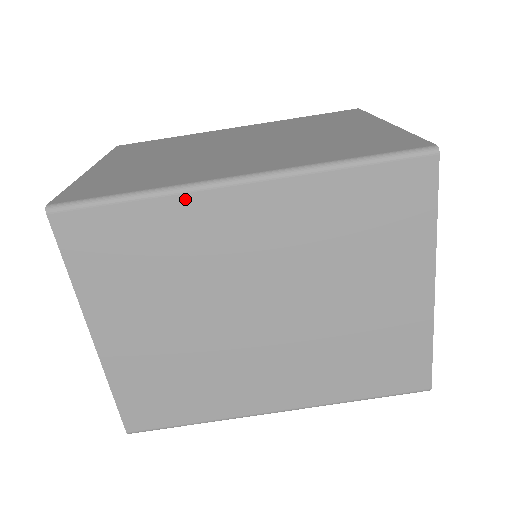
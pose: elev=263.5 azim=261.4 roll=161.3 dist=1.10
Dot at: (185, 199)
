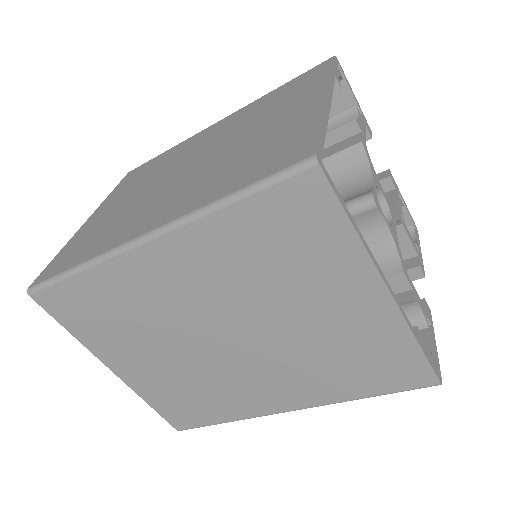
Dot at: (111, 265)
